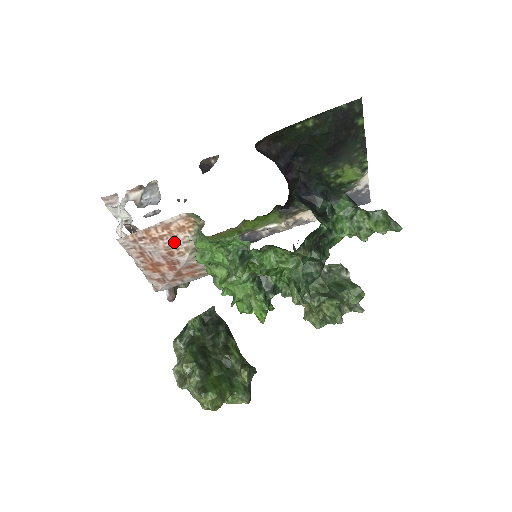
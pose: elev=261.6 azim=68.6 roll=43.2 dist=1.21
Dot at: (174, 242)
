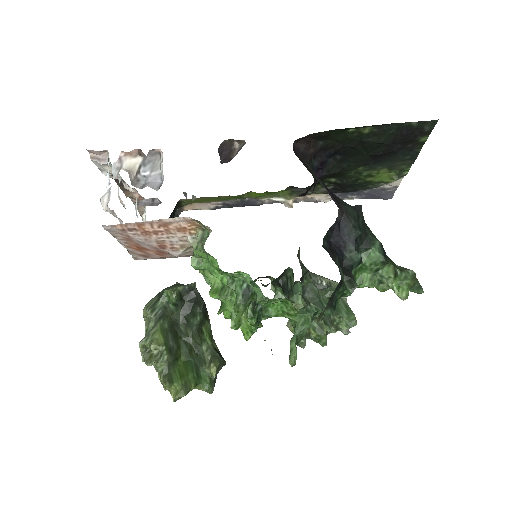
Dot at: (169, 238)
